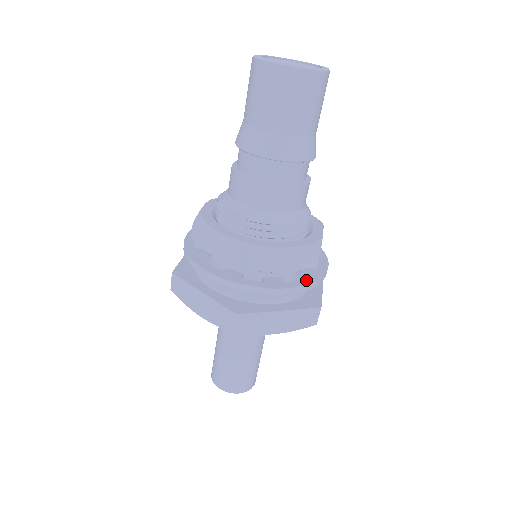
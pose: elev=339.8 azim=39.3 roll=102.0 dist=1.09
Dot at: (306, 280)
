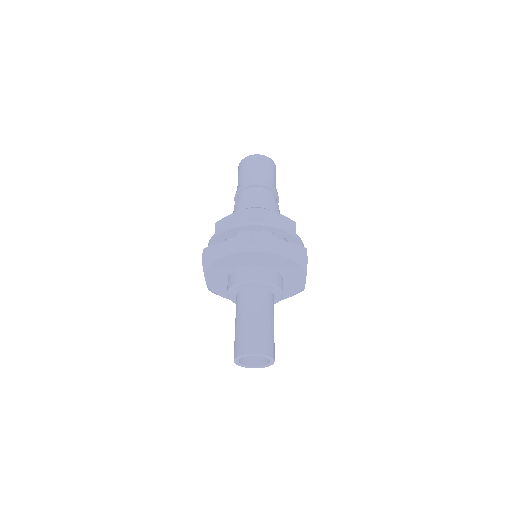
Dot at: (248, 224)
